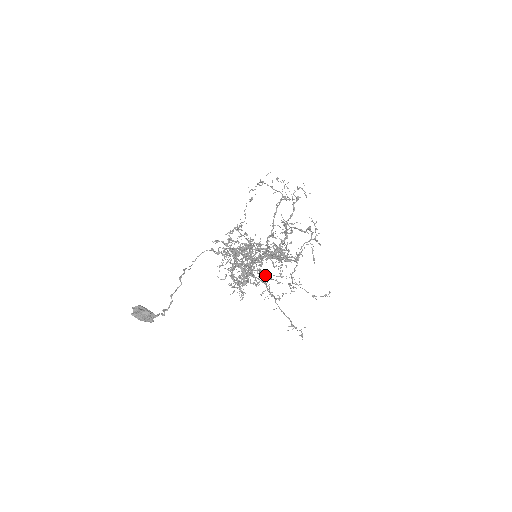
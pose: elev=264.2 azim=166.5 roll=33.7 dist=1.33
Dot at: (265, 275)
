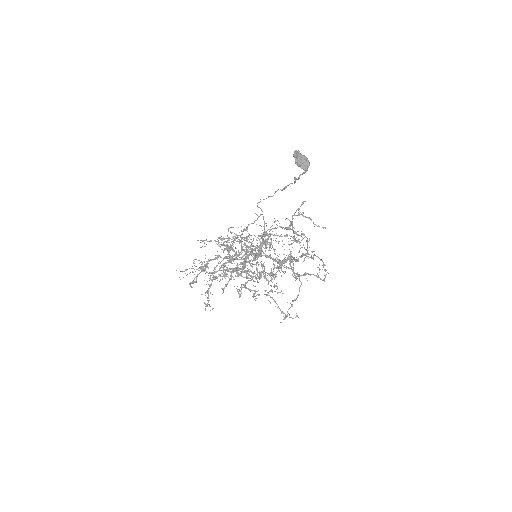
Dot at: (209, 288)
